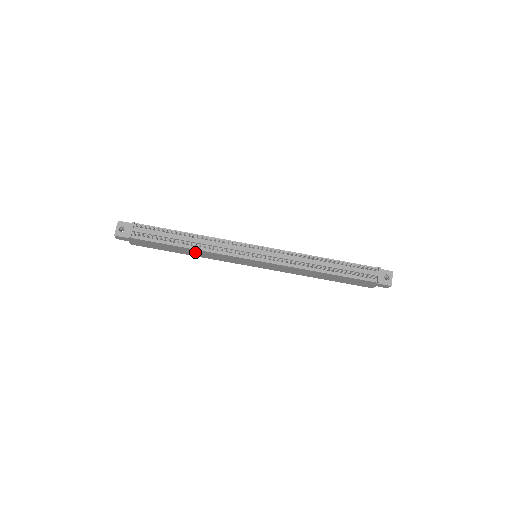
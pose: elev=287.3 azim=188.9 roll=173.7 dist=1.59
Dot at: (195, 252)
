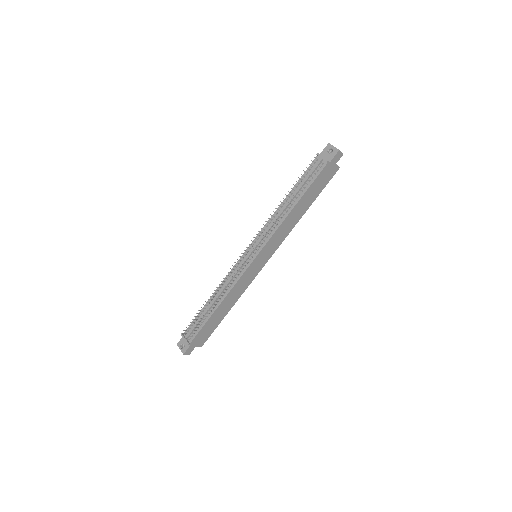
Dot at: (227, 303)
